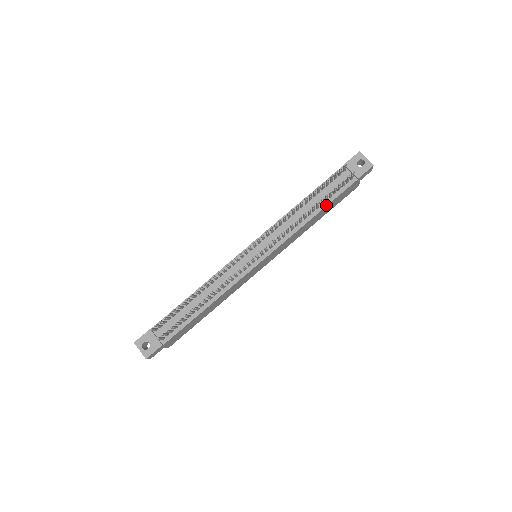
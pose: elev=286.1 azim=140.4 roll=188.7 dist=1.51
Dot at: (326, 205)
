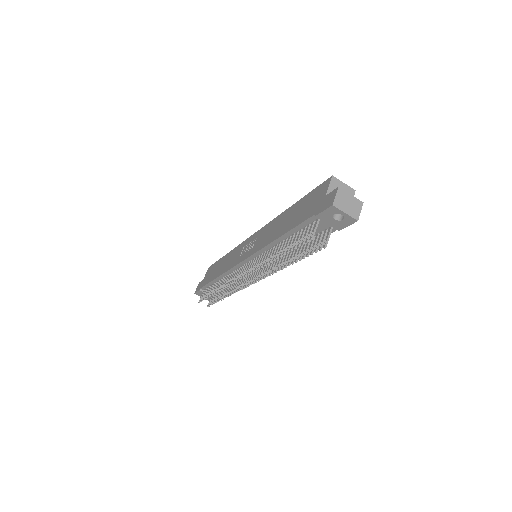
Dot at: occluded
